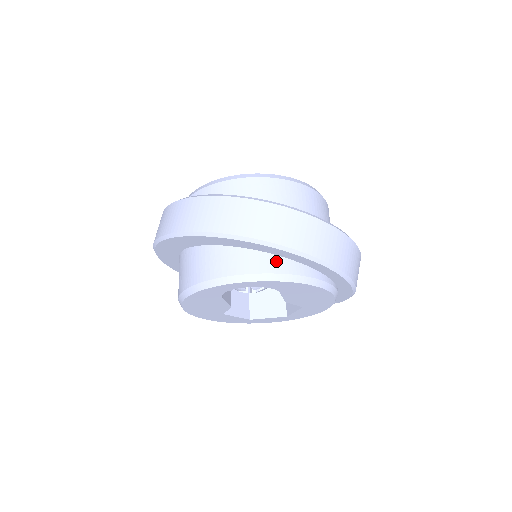
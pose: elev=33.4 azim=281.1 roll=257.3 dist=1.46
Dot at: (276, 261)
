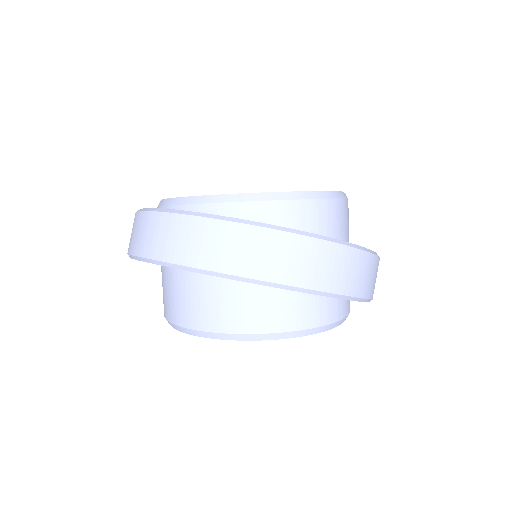
Dot at: (341, 305)
